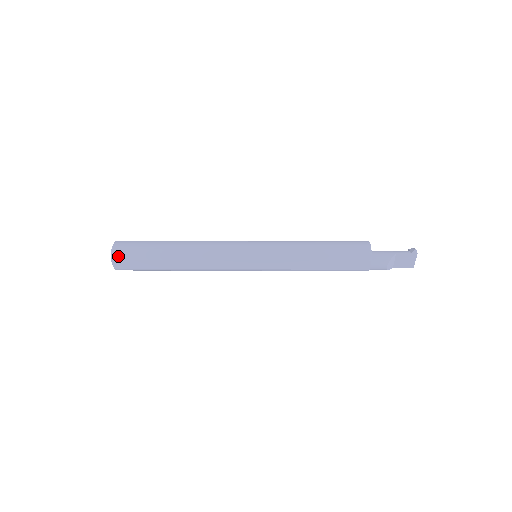
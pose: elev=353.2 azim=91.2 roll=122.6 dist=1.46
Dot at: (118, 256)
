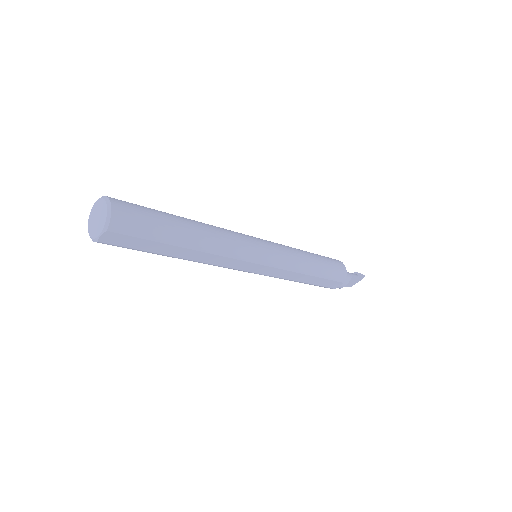
Dot at: (117, 227)
